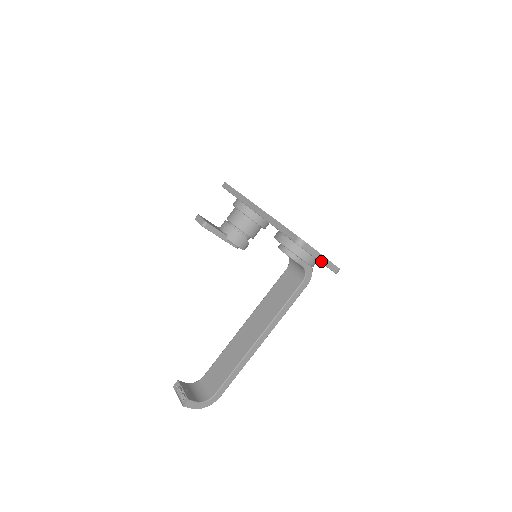
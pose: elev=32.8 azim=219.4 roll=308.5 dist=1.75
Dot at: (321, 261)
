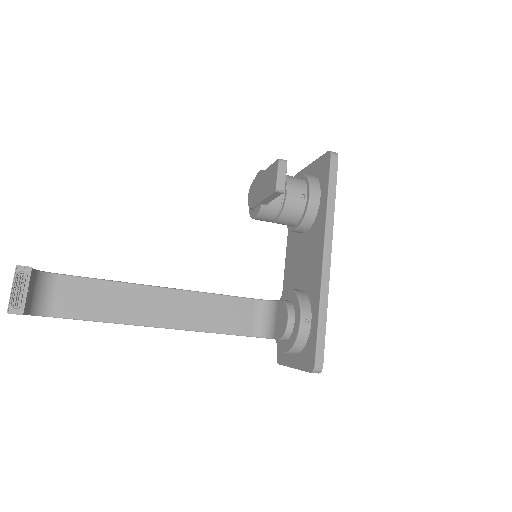
Dot at: (294, 368)
